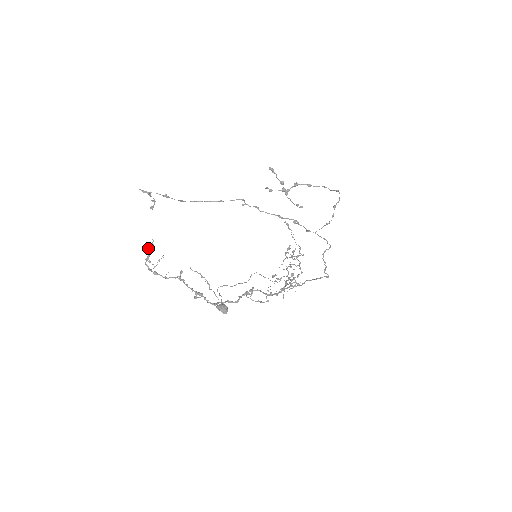
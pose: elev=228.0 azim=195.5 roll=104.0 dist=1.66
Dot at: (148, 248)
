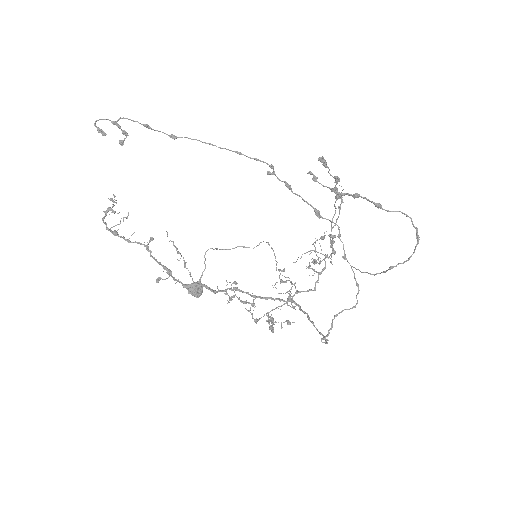
Dot at: (109, 199)
